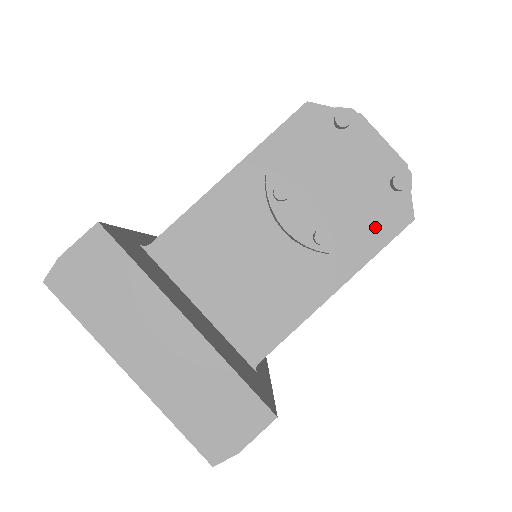
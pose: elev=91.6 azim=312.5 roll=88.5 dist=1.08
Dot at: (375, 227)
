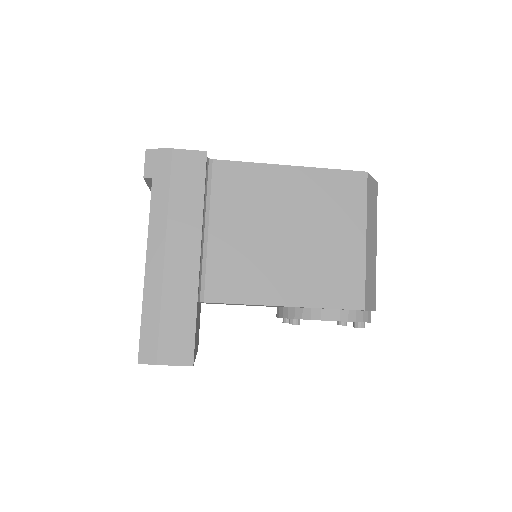
Dot at: occluded
